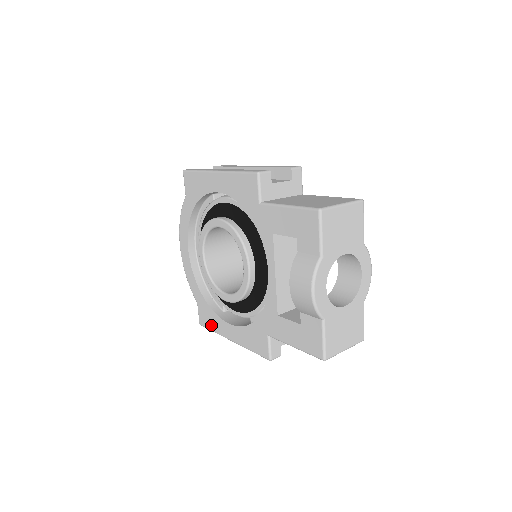
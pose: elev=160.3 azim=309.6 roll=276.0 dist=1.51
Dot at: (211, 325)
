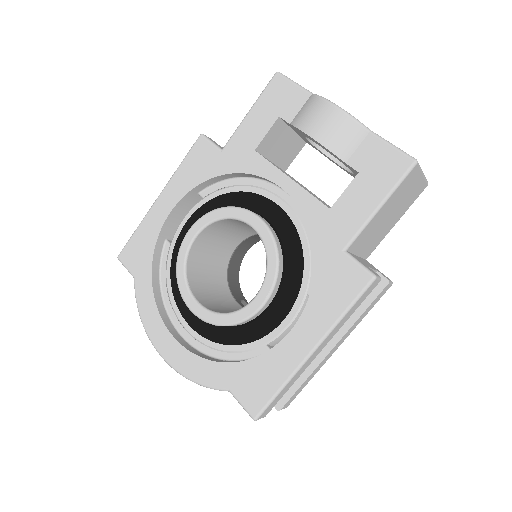
Dot at: (270, 384)
